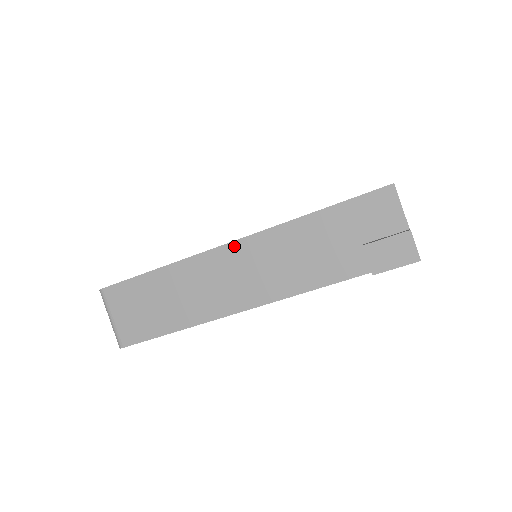
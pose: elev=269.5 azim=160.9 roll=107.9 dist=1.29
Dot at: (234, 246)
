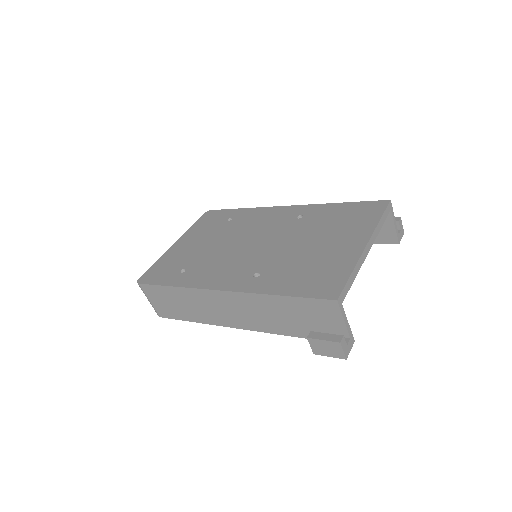
Dot at: (223, 293)
